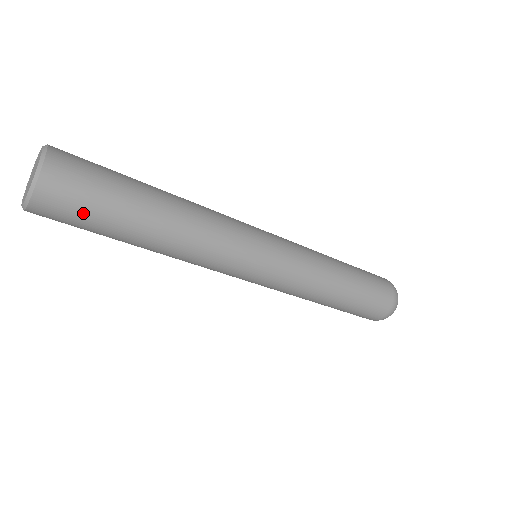
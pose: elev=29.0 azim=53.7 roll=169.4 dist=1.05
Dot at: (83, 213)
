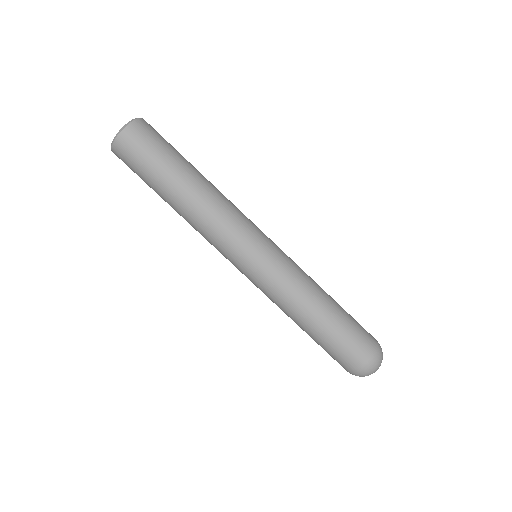
Dot at: (155, 146)
